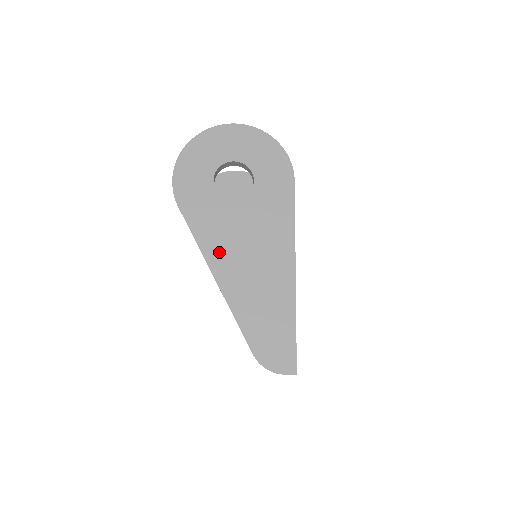
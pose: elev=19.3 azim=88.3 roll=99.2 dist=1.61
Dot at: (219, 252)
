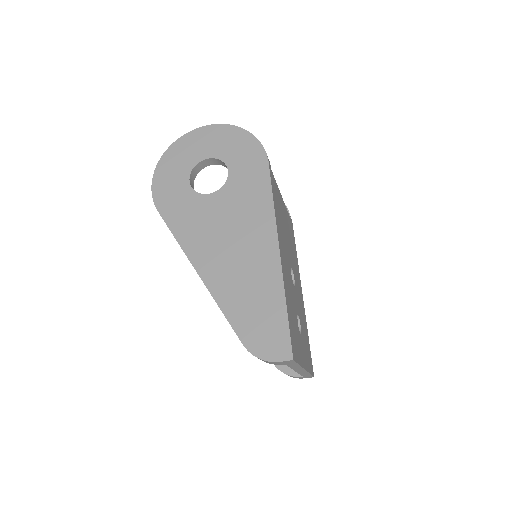
Dot at: (199, 246)
